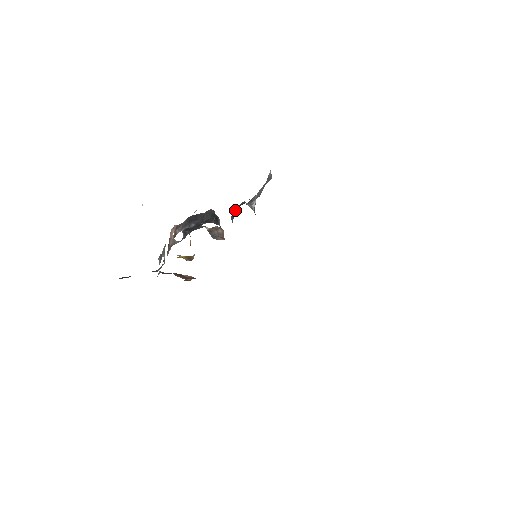
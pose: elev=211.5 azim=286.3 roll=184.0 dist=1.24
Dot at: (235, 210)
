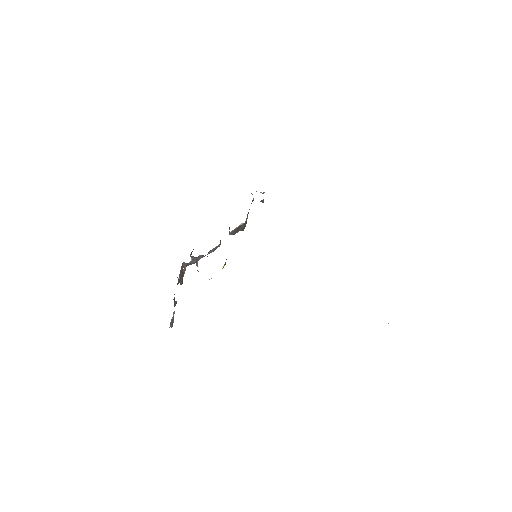
Dot at: occluded
